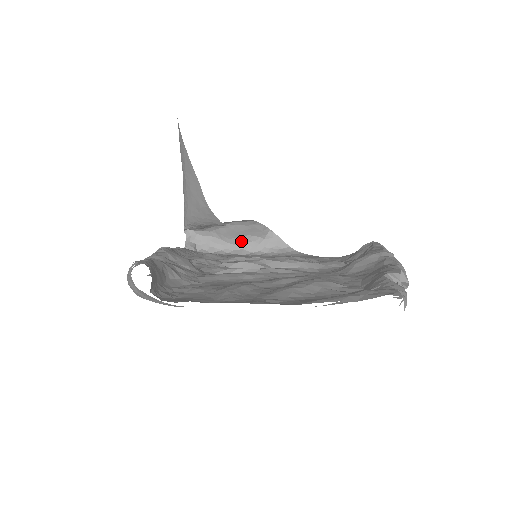
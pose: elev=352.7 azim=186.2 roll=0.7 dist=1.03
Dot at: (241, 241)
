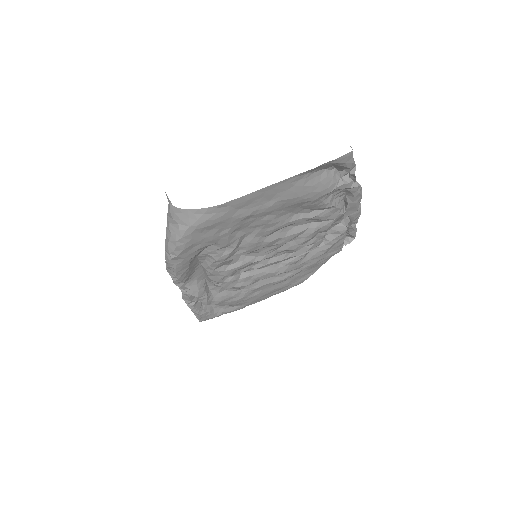
Dot at: occluded
